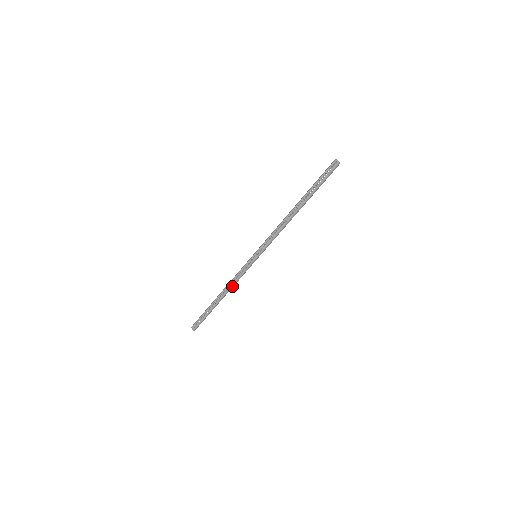
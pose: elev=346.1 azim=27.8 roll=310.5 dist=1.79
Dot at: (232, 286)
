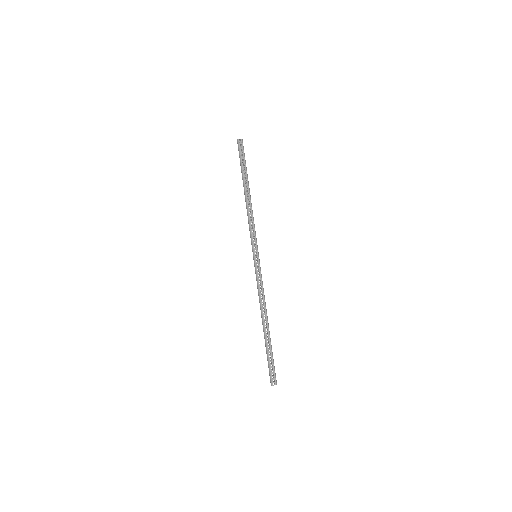
Dot at: (264, 301)
